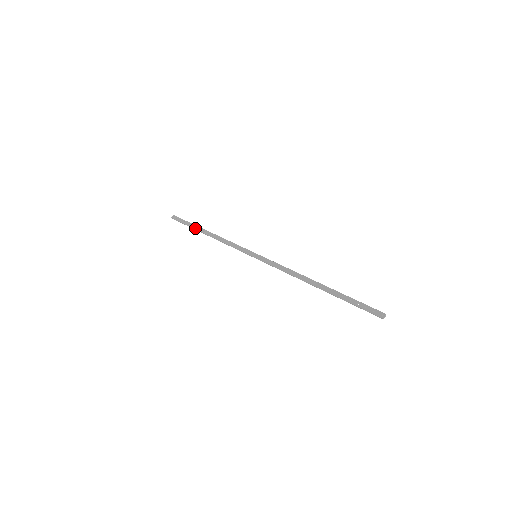
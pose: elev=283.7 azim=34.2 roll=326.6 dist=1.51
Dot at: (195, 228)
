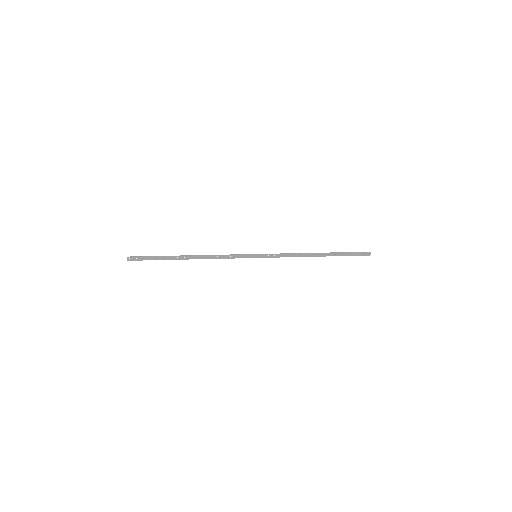
Dot at: (171, 259)
